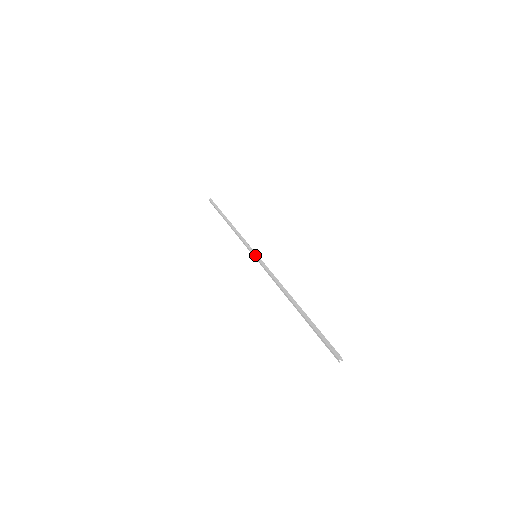
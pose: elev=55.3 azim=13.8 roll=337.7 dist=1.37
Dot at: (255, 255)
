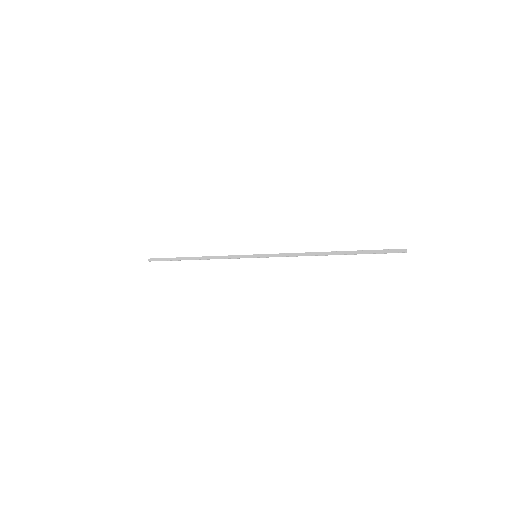
Dot at: (256, 254)
